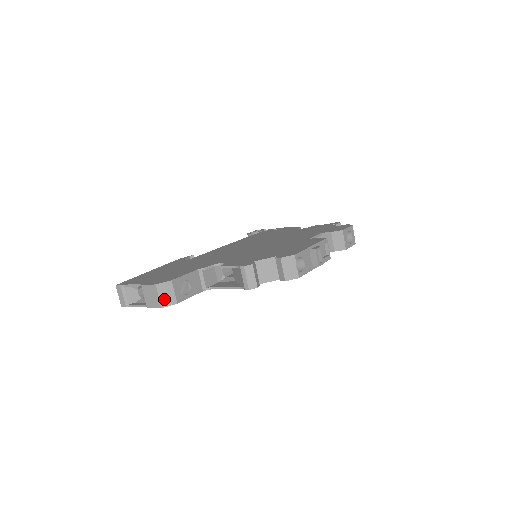
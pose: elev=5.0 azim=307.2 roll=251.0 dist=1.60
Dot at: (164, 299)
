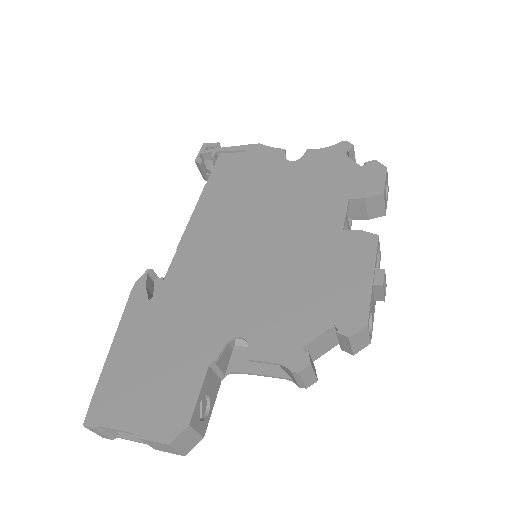
Dot at: (185, 447)
